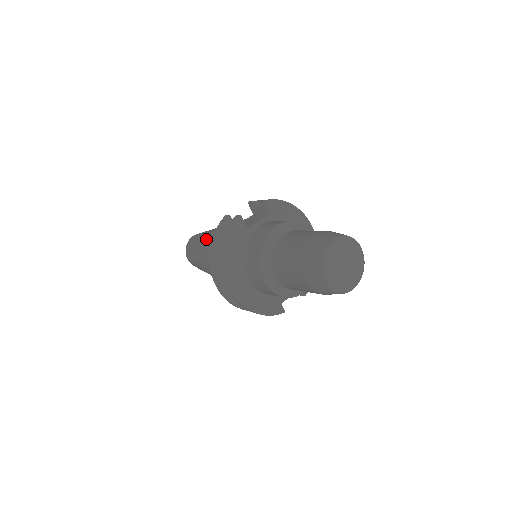
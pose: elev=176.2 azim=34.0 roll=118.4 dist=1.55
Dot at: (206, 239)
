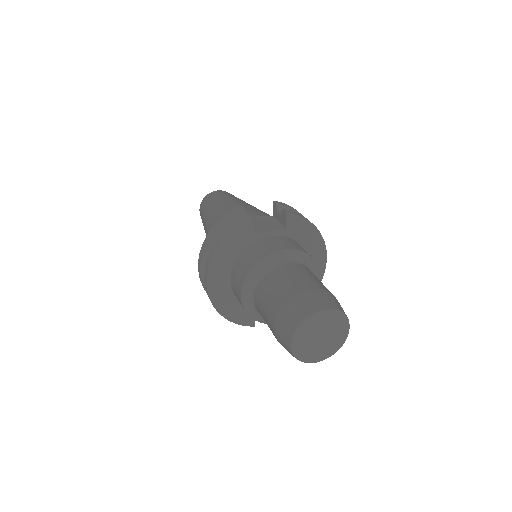
Dot at: (220, 208)
